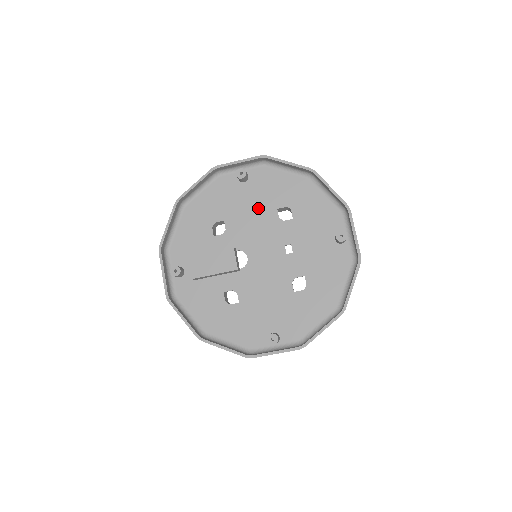
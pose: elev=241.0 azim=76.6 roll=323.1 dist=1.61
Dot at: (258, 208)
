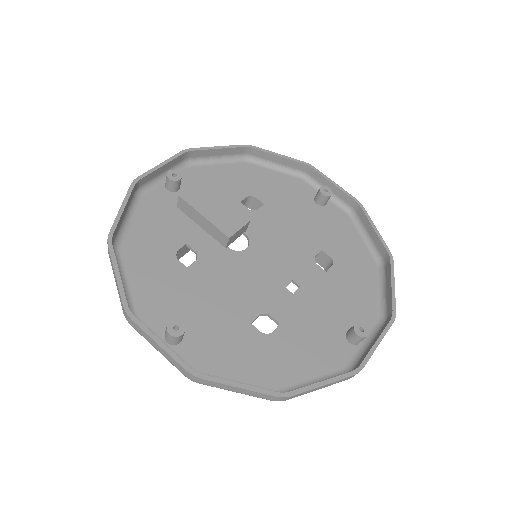
Dot at: (305, 230)
